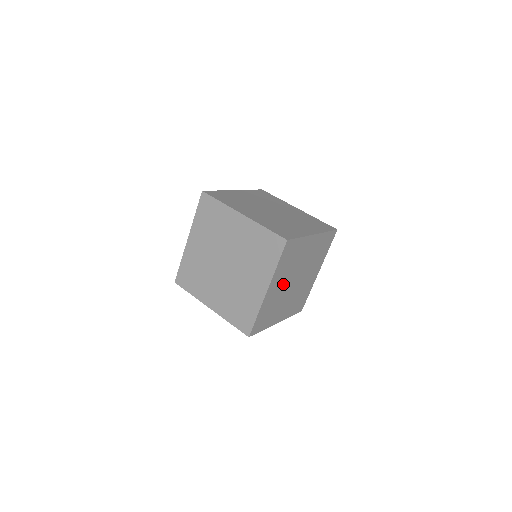
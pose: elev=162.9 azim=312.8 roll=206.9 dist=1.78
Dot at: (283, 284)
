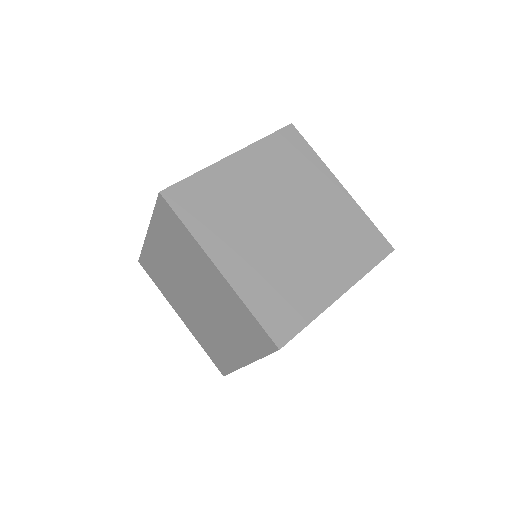
Dot at: occluded
